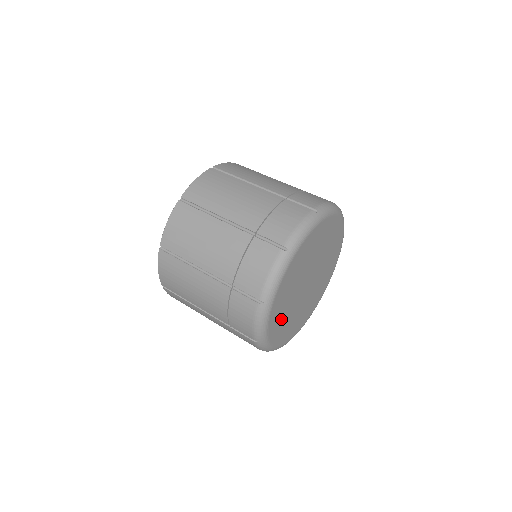
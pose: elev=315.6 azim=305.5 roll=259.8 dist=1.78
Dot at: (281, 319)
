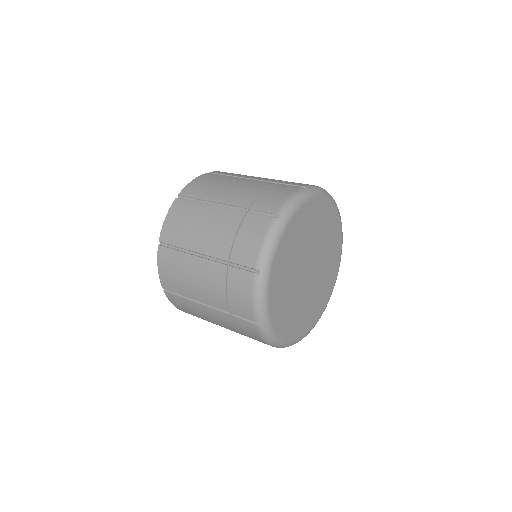
Dot at: (292, 318)
